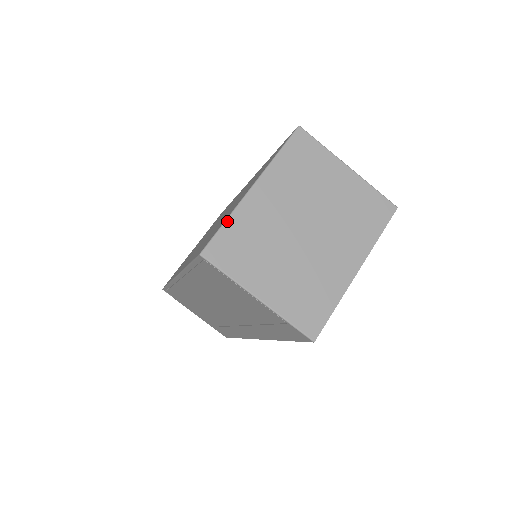
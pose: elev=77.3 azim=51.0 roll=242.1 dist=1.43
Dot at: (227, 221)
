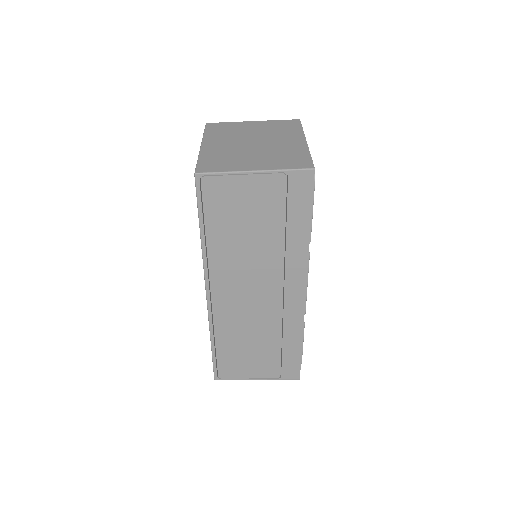
Dot at: (199, 159)
